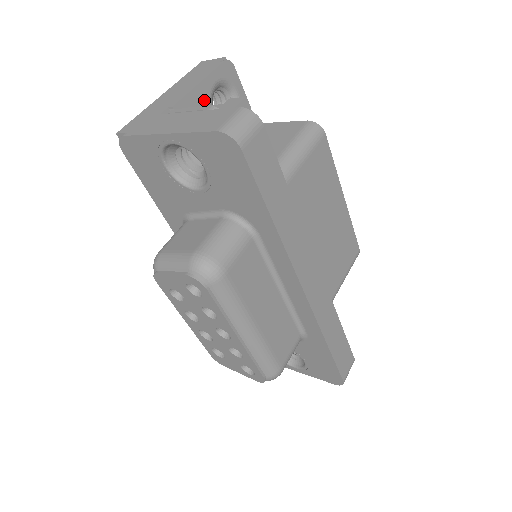
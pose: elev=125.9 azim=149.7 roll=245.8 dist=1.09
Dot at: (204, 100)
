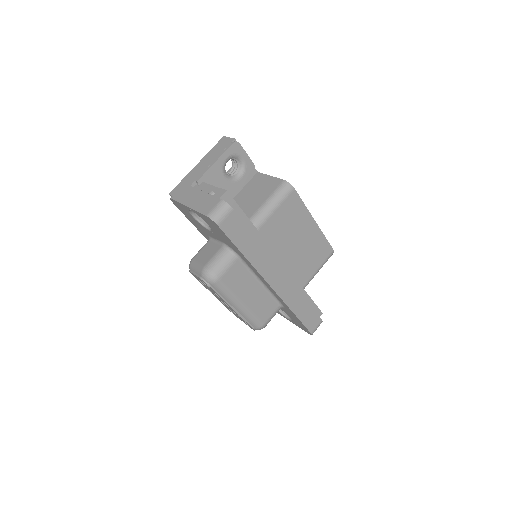
Dot at: (218, 171)
